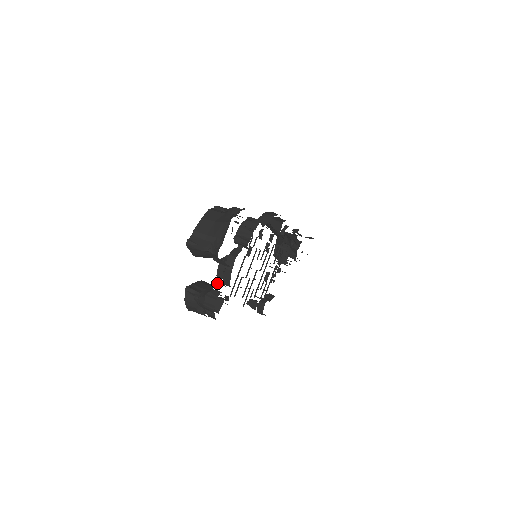
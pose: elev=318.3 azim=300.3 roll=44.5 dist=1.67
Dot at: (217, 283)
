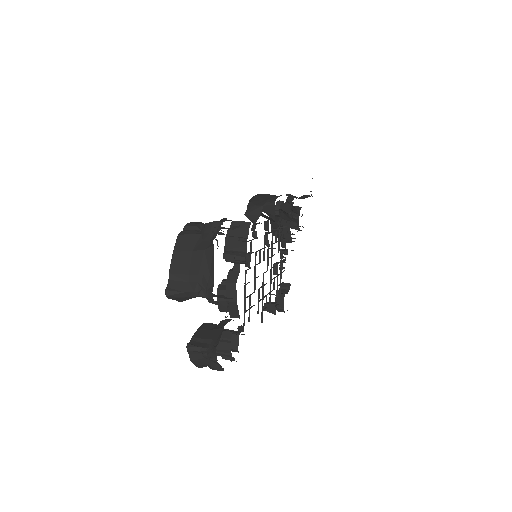
Dot at: (223, 320)
